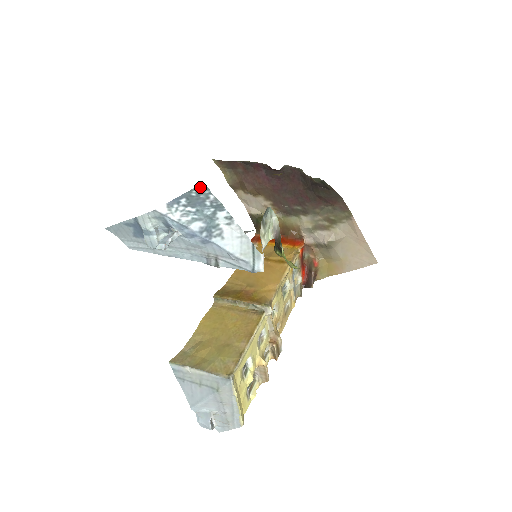
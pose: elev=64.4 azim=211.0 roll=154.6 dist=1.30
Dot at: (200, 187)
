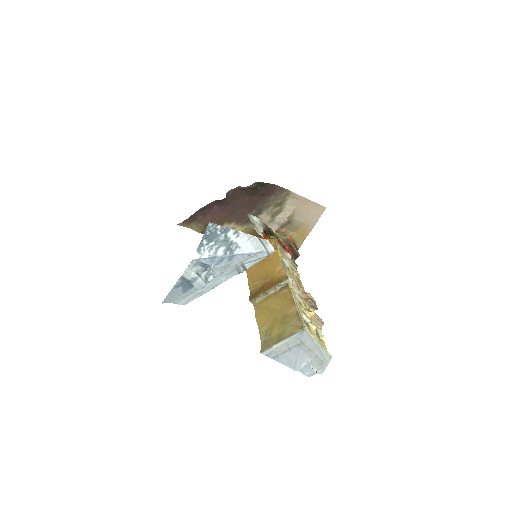
Dot at: (209, 226)
